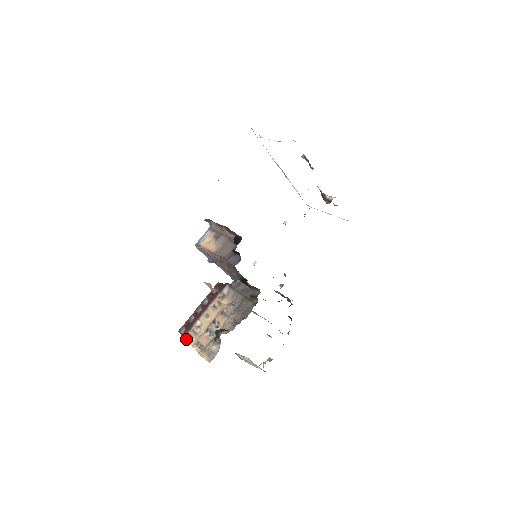
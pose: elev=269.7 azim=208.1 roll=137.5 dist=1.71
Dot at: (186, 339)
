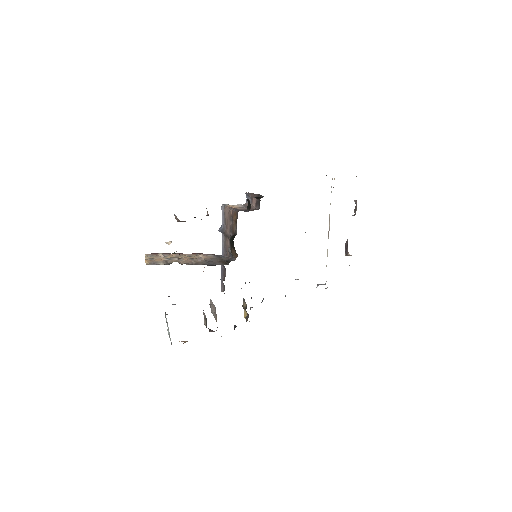
Dot at: (146, 255)
